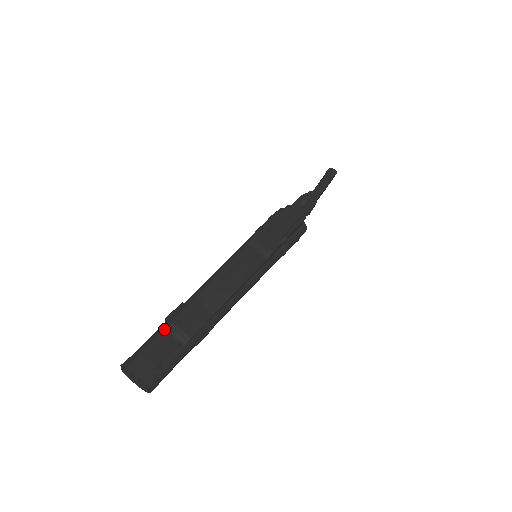
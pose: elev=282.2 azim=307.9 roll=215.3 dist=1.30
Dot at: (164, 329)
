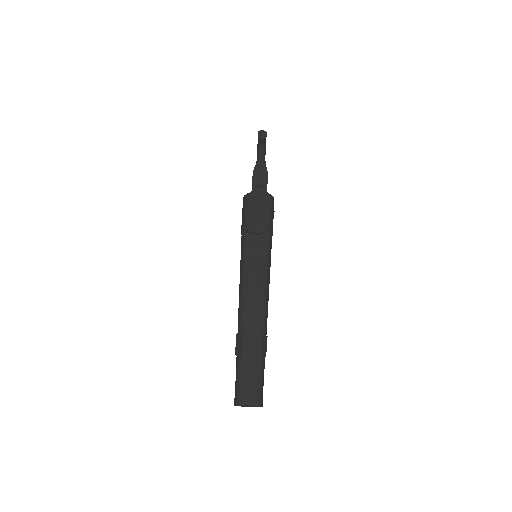
Dot at: (241, 364)
